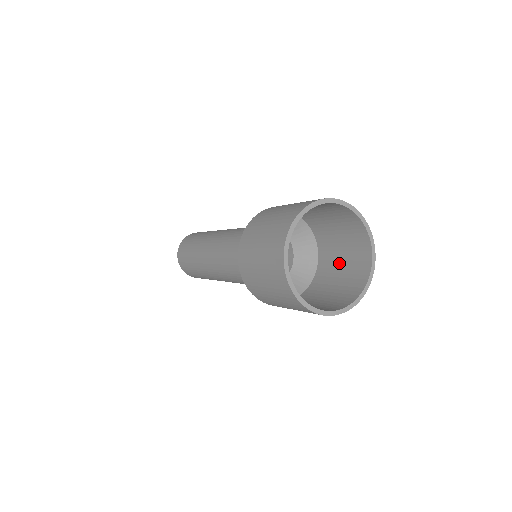
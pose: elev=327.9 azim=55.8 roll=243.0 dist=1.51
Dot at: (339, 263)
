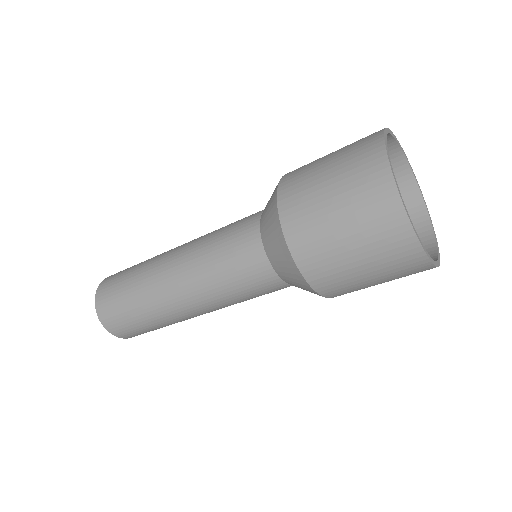
Dot at: occluded
